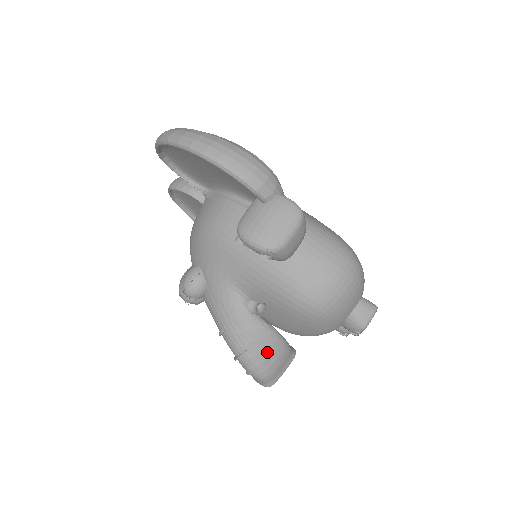
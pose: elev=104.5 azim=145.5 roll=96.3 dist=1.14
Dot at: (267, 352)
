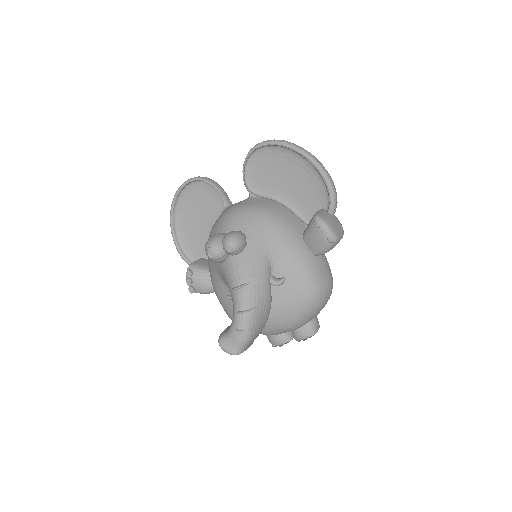
Dot at: (263, 318)
